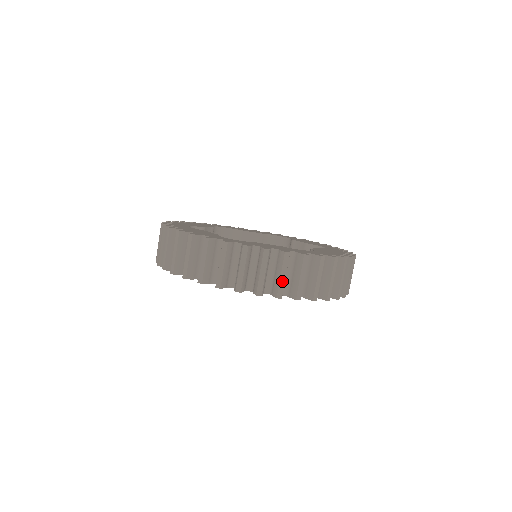
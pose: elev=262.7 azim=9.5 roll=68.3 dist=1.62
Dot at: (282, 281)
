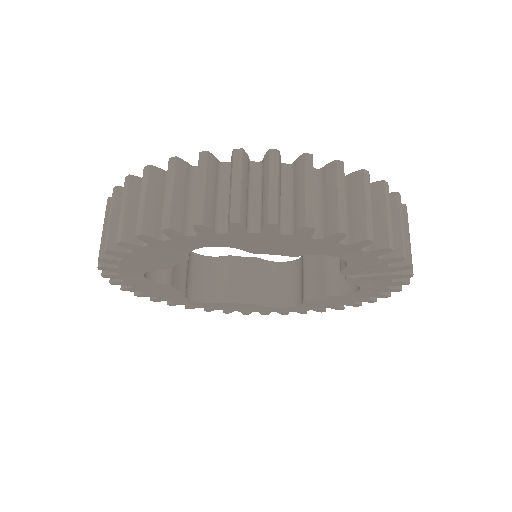
Dot at: (309, 198)
